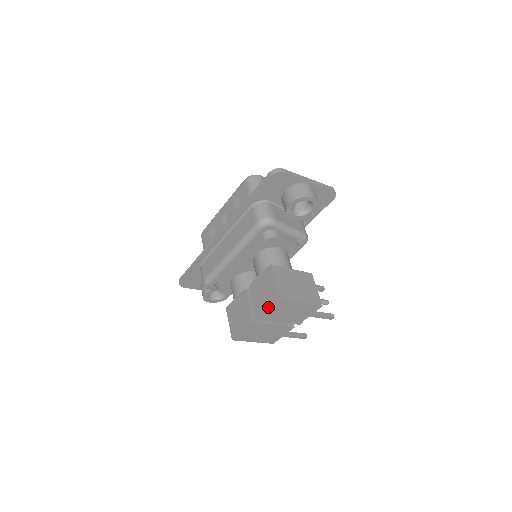
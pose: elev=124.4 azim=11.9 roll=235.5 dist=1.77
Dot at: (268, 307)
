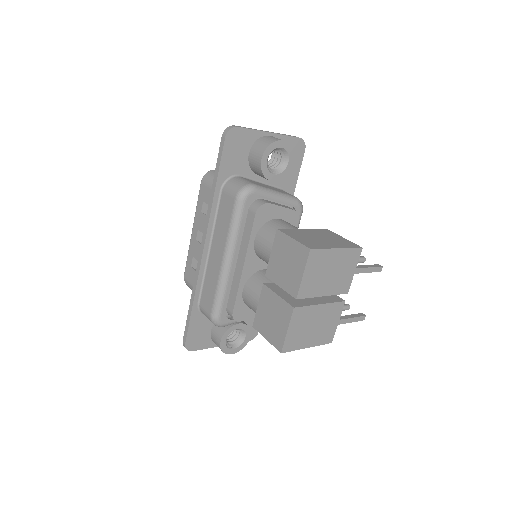
Dot at: (301, 272)
